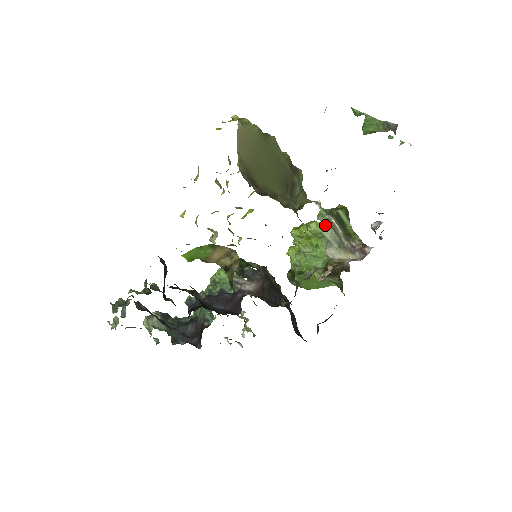
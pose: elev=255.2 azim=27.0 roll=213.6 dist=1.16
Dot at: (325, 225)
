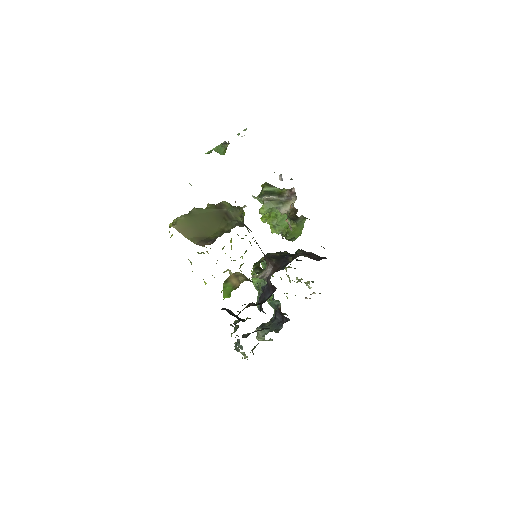
Dot at: (266, 204)
